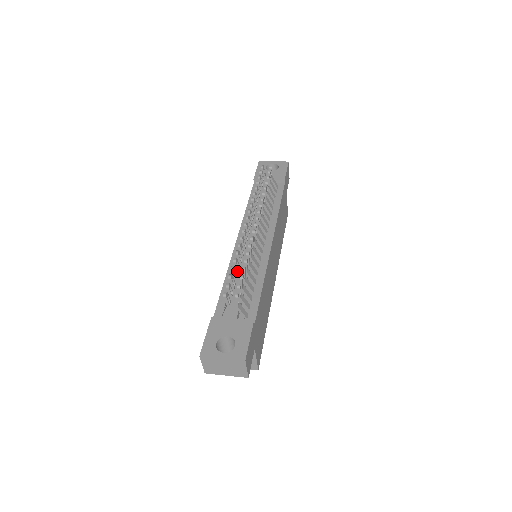
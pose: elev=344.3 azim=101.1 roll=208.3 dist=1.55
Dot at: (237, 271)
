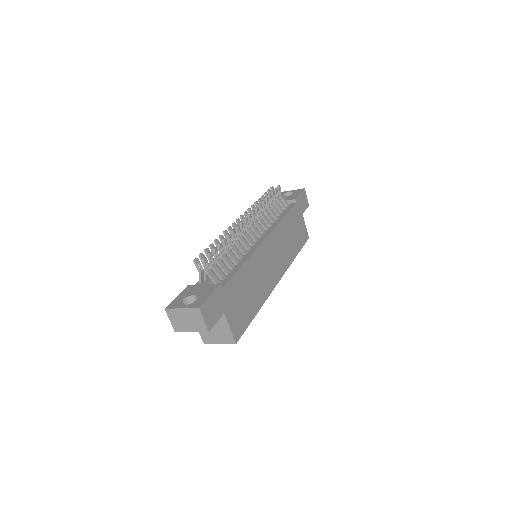
Dot at: occluded
